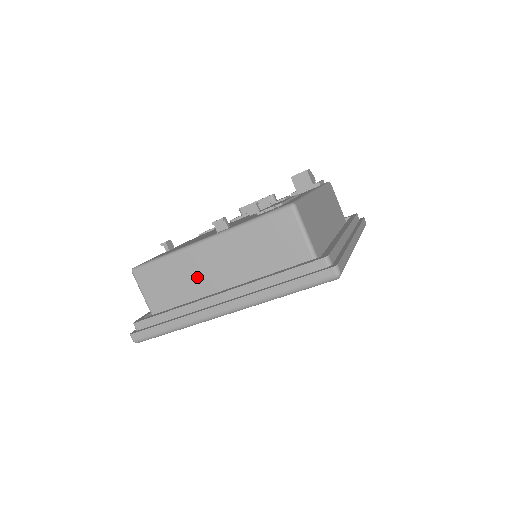
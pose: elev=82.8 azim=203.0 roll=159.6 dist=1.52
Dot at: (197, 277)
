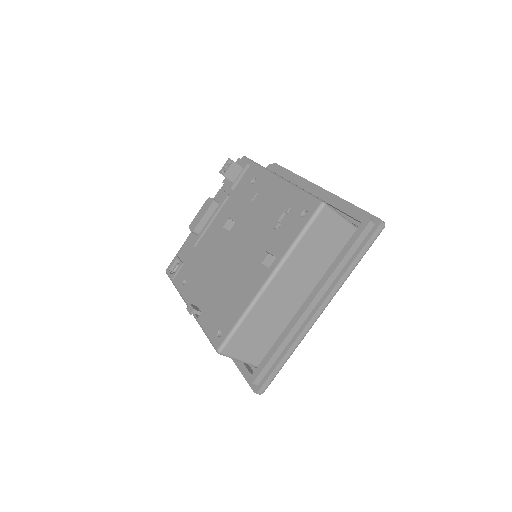
Dot at: (277, 309)
